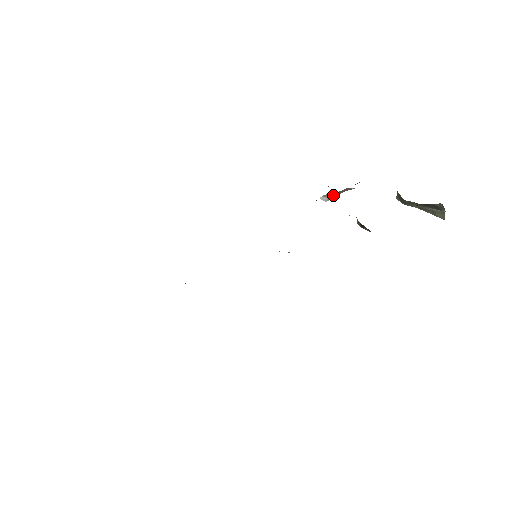
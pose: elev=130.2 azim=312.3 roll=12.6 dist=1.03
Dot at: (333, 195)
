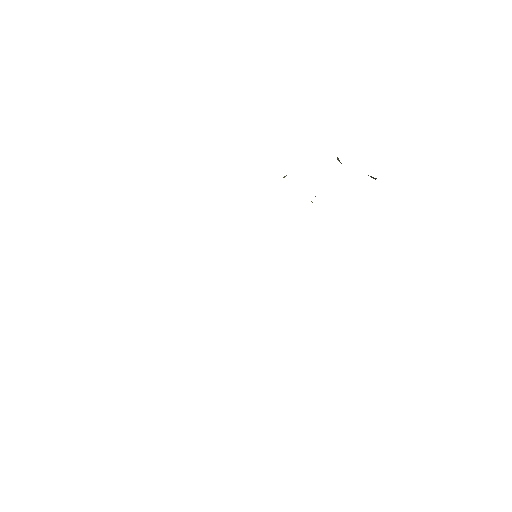
Dot at: occluded
